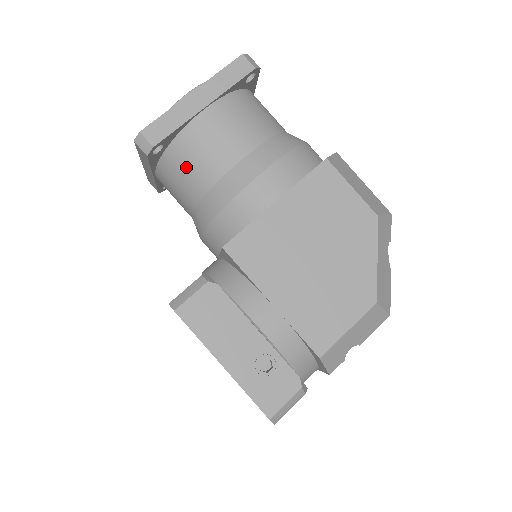
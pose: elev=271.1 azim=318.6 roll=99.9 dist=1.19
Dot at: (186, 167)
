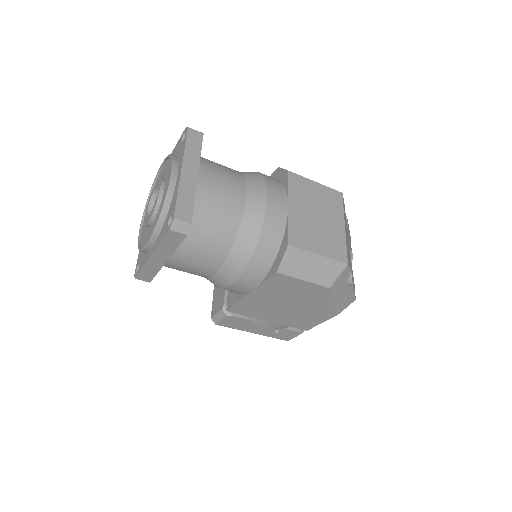
Dot at: occluded
